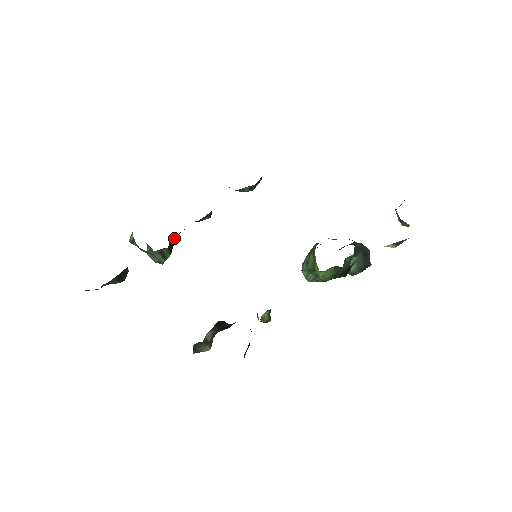
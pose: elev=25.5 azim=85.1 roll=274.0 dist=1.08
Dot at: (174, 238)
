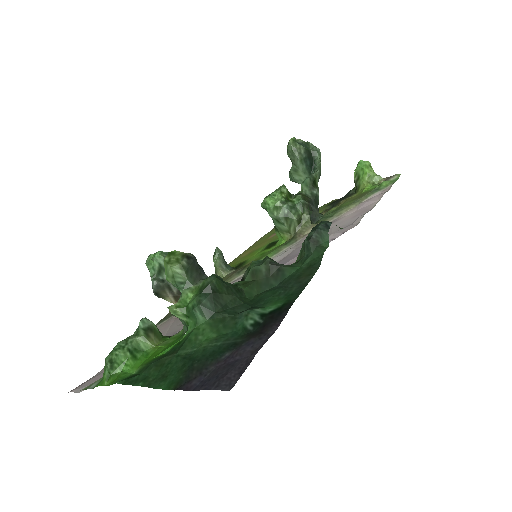
Dot at: occluded
